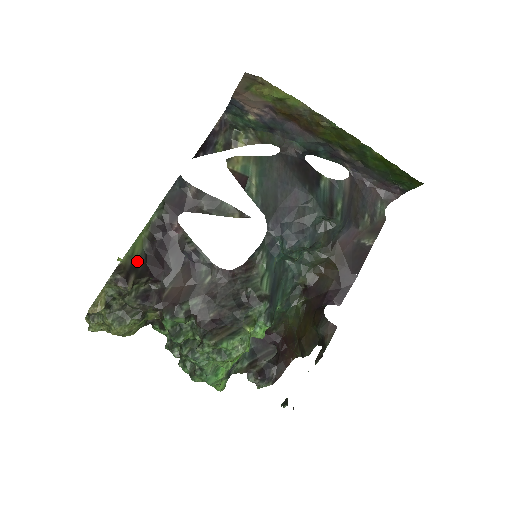
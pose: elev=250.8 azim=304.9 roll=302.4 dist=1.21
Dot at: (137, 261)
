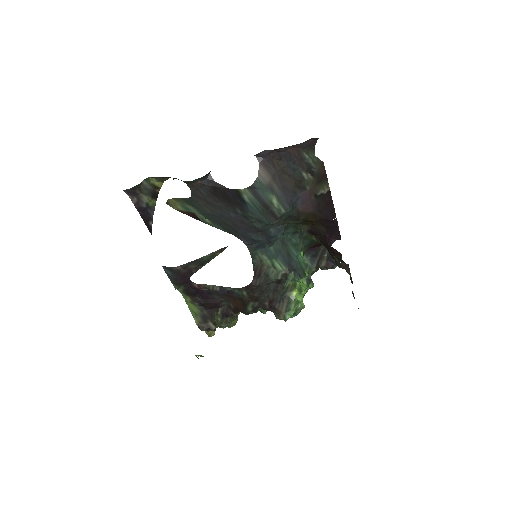
Dot at: (202, 314)
